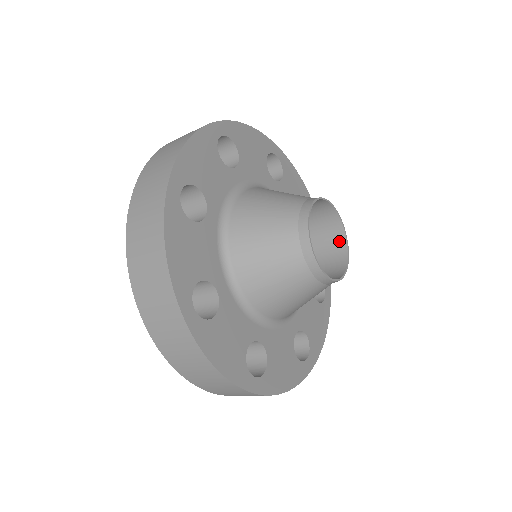
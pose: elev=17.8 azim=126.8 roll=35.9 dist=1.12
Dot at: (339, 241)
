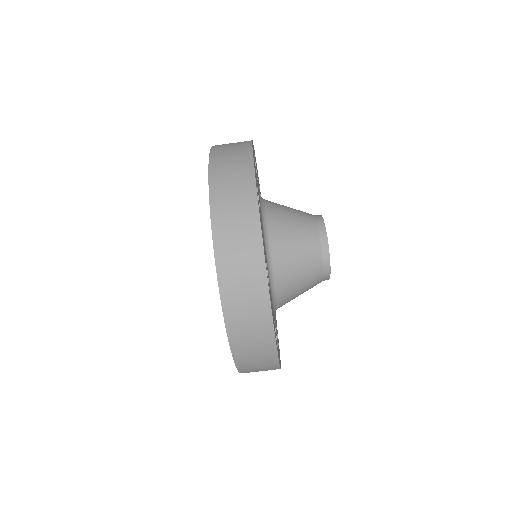
Dot at: occluded
